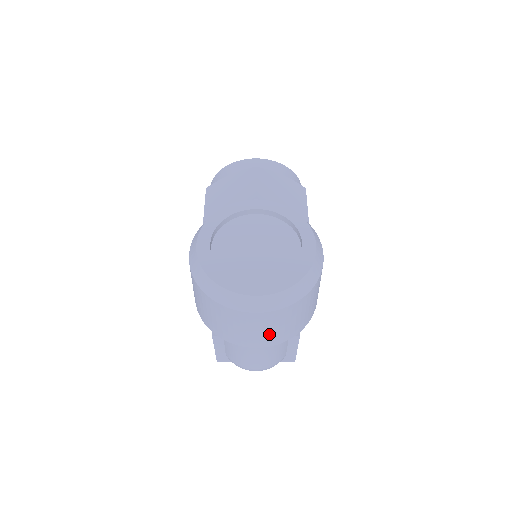
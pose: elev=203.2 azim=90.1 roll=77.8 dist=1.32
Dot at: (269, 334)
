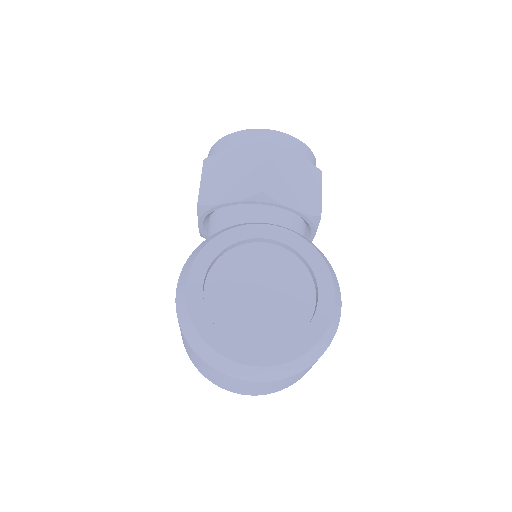
Dot at: (265, 390)
